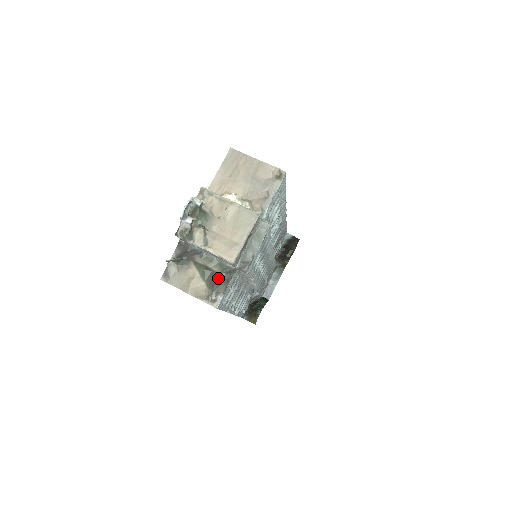
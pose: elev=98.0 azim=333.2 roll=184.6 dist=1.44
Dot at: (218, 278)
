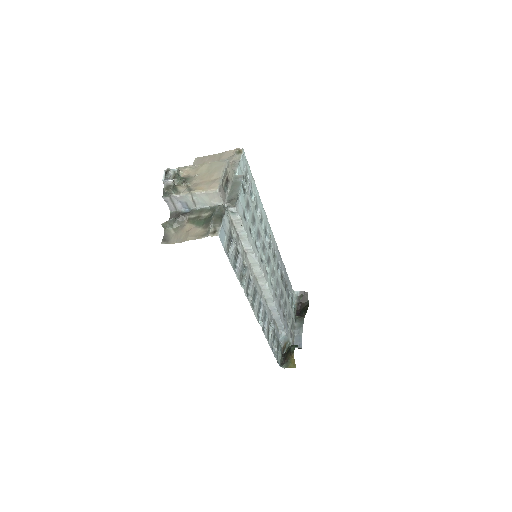
Dot at: (211, 216)
